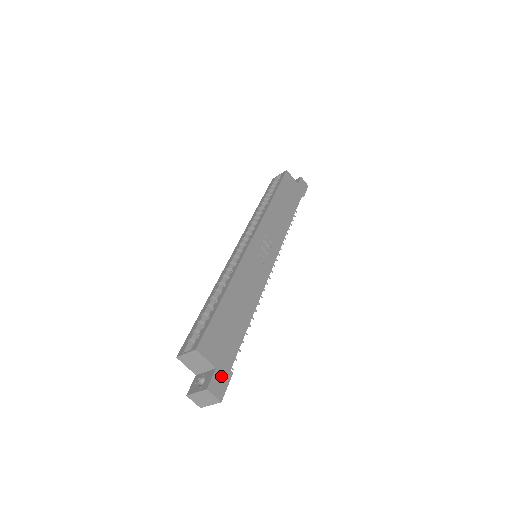
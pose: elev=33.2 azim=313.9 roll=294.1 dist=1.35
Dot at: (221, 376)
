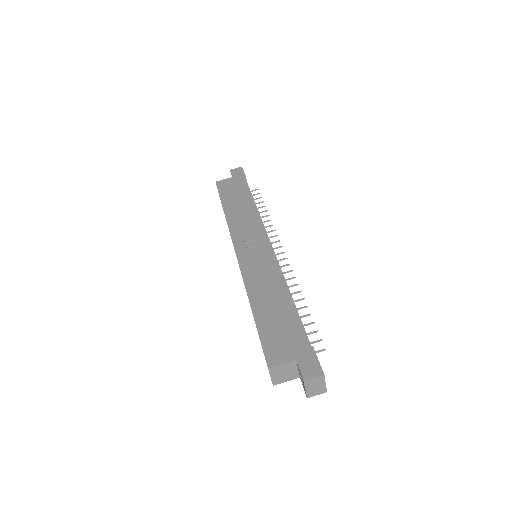
Dot at: (306, 360)
